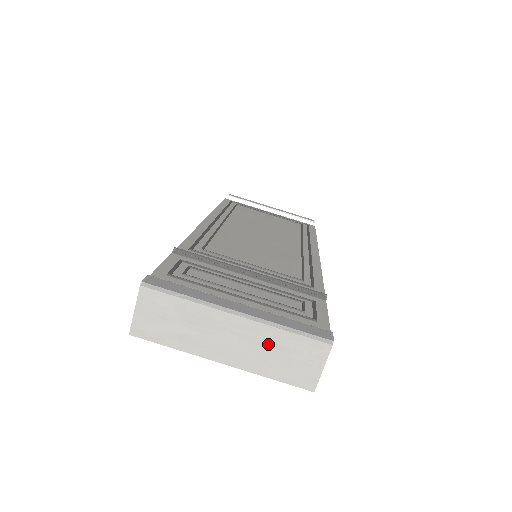
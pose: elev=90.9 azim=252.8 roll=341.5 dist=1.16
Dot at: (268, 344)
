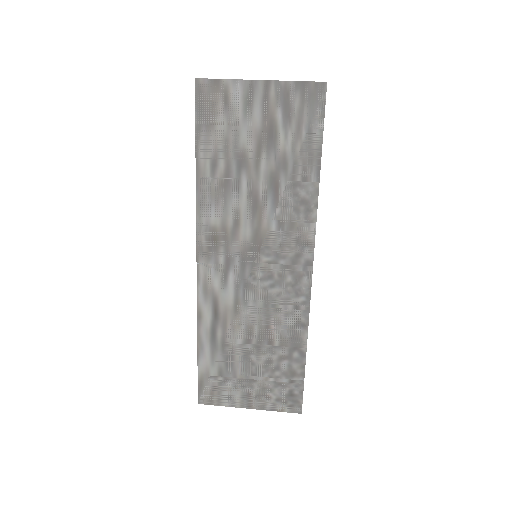
Dot at: occluded
